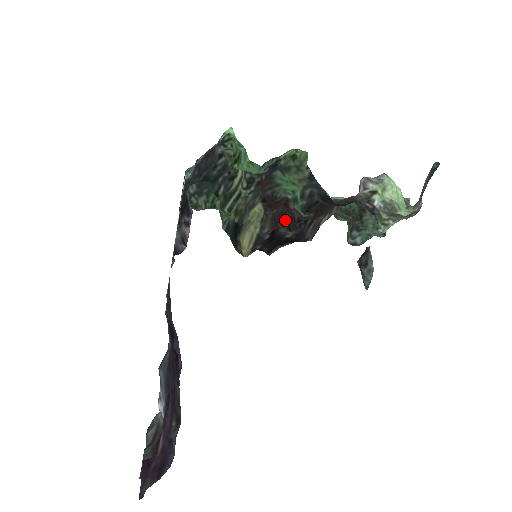
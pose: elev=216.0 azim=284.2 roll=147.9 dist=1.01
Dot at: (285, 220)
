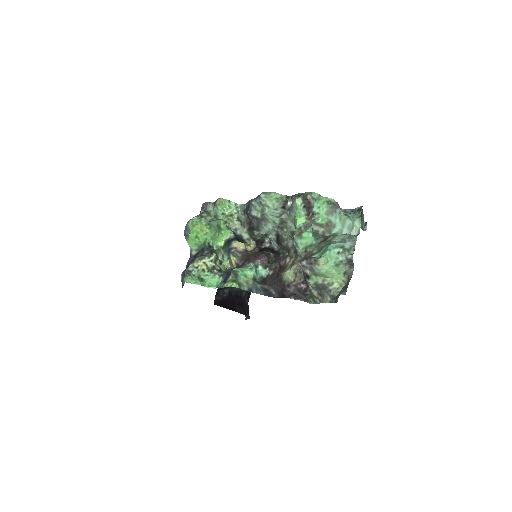
Dot at: (262, 253)
